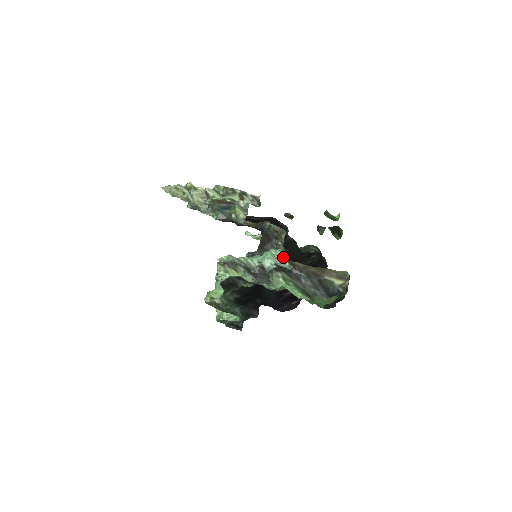
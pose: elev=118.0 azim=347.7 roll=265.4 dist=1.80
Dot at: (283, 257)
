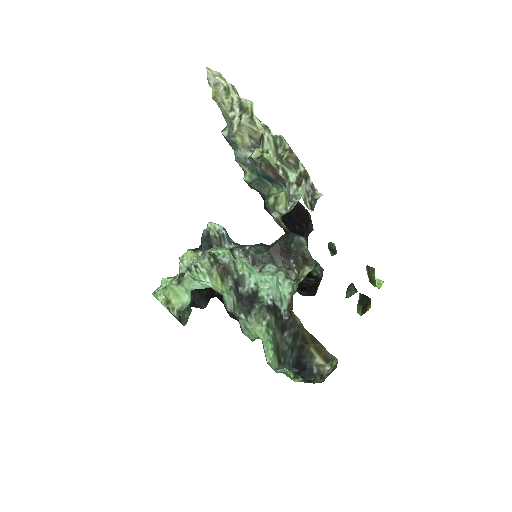
Dot at: (287, 295)
